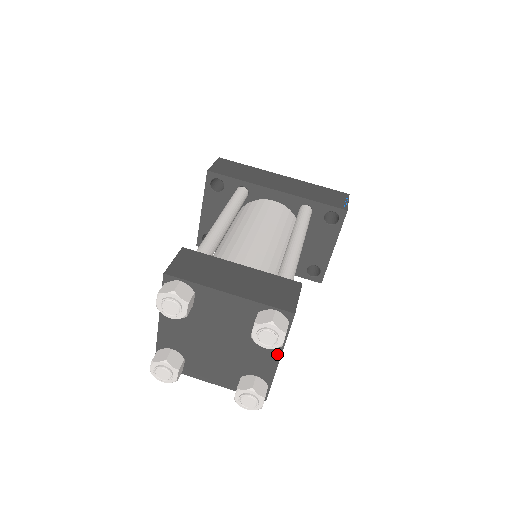
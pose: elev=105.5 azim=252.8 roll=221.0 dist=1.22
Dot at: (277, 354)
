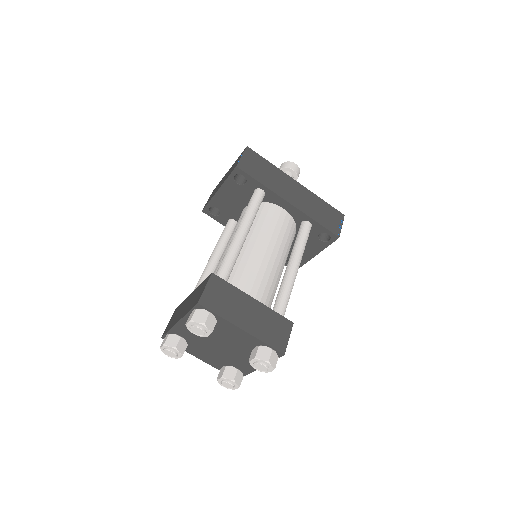
Dot at: occluded
